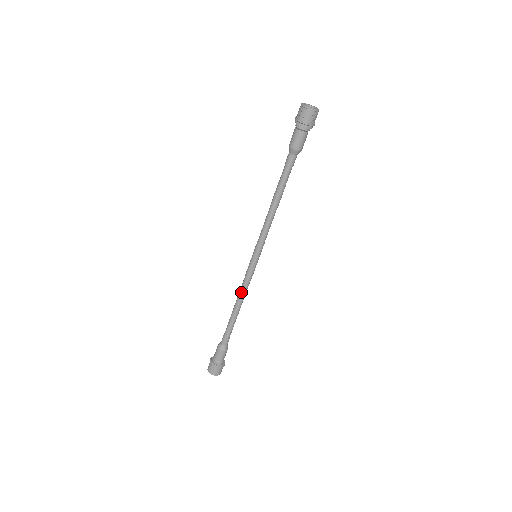
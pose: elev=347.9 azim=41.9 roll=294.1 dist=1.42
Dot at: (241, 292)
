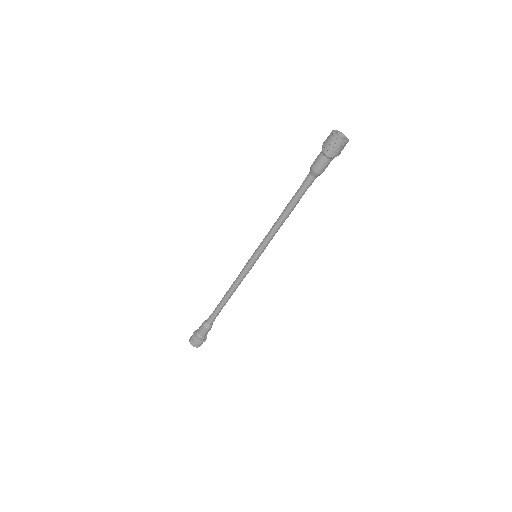
Dot at: (234, 283)
